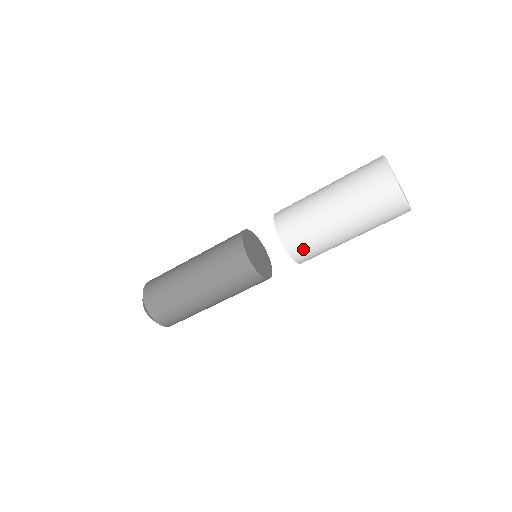
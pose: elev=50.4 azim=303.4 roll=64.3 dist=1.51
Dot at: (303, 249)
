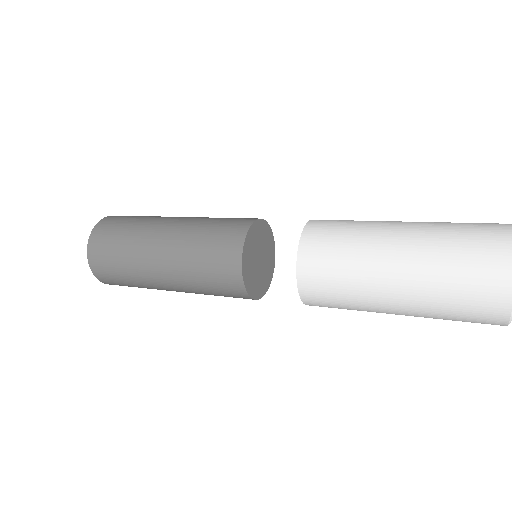
Dot at: occluded
